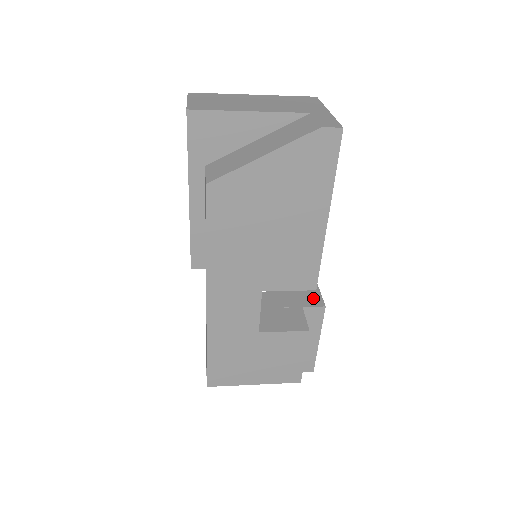
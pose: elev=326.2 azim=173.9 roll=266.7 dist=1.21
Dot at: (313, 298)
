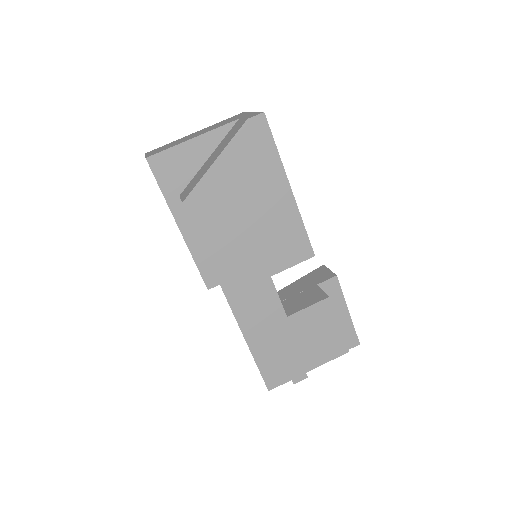
Dot at: (324, 275)
